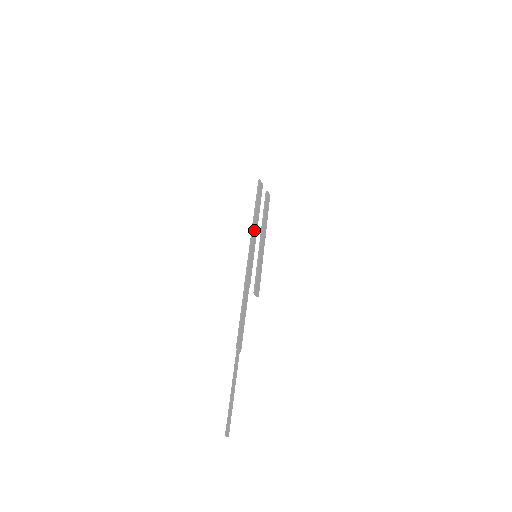
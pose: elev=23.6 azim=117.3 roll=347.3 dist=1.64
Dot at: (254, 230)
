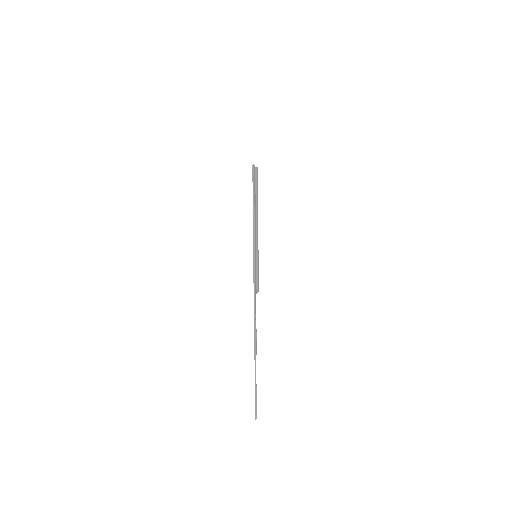
Dot at: (255, 233)
